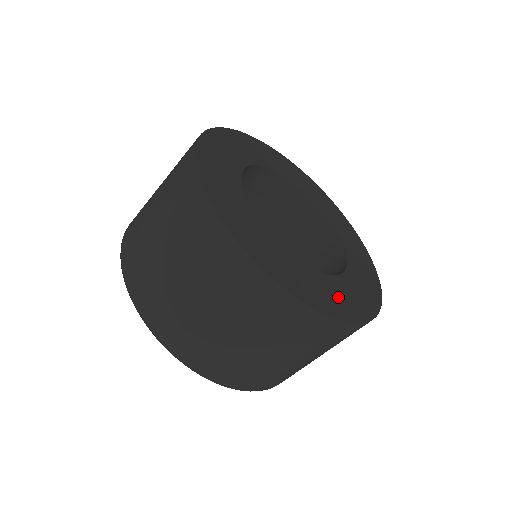
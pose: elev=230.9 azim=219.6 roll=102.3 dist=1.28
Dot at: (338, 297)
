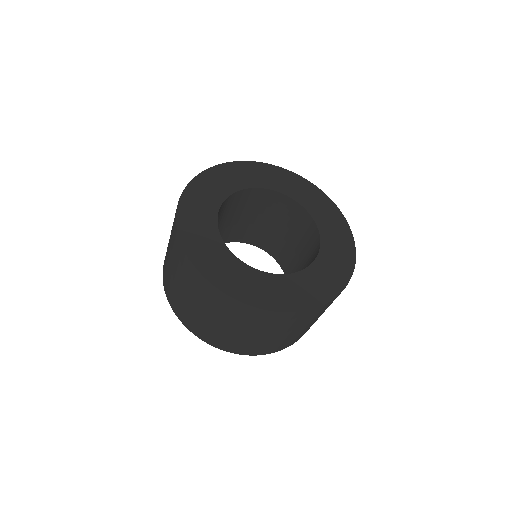
Dot at: (299, 291)
